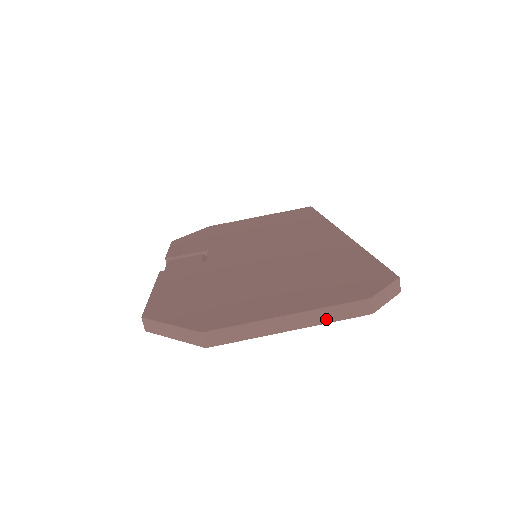
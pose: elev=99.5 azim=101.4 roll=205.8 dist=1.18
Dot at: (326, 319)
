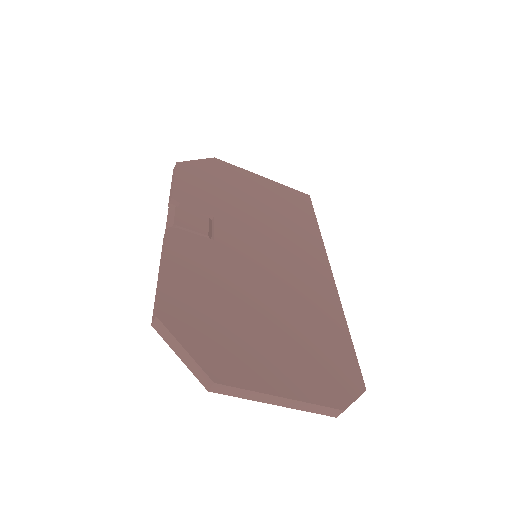
Dot at: (306, 409)
